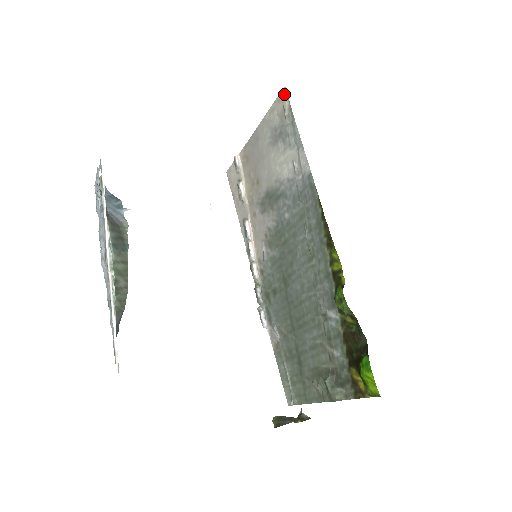
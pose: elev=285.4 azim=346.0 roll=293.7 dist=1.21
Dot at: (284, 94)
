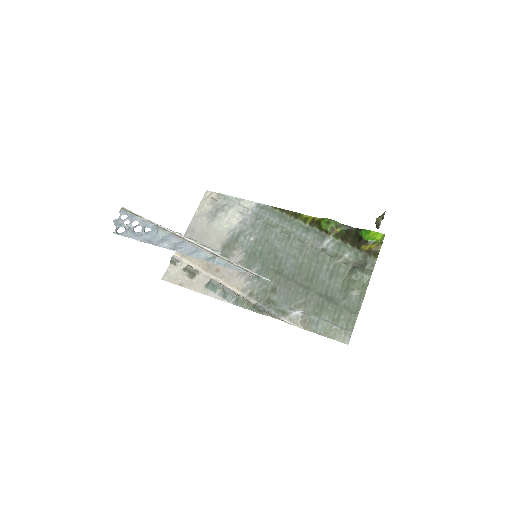
Dot at: (208, 193)
